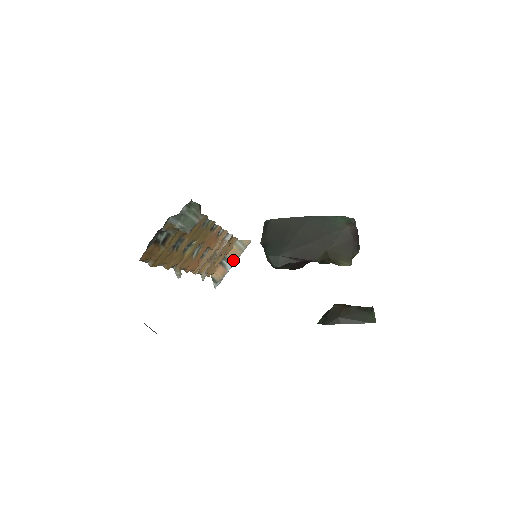
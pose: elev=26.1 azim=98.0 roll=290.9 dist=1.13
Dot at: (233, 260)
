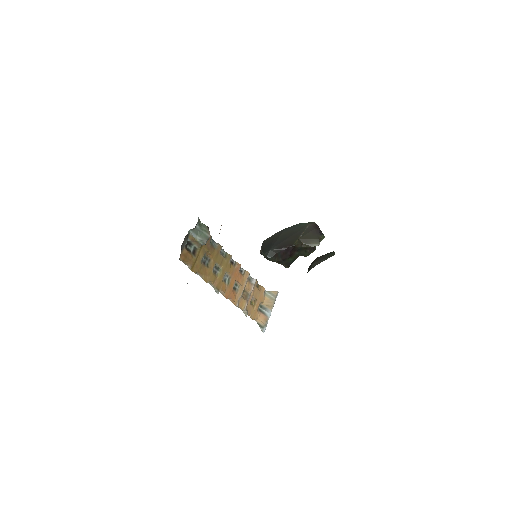
Dot at: (269, 308)
